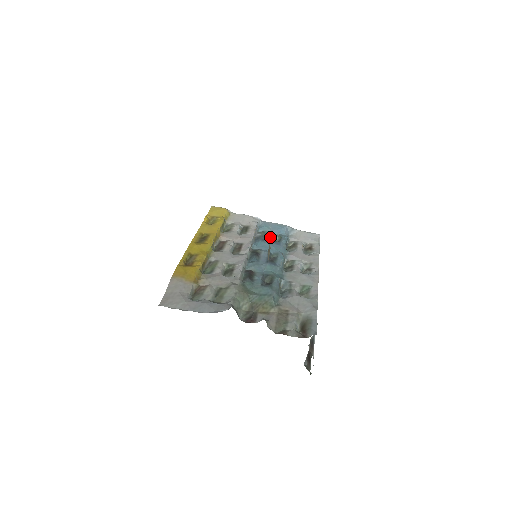
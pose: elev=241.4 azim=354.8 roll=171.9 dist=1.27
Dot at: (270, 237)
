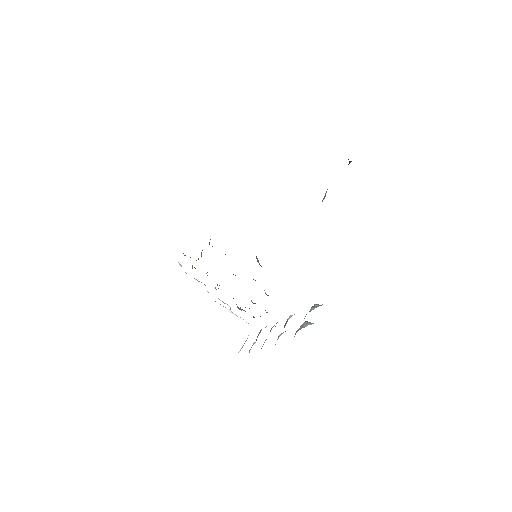
Dot at: occluded
